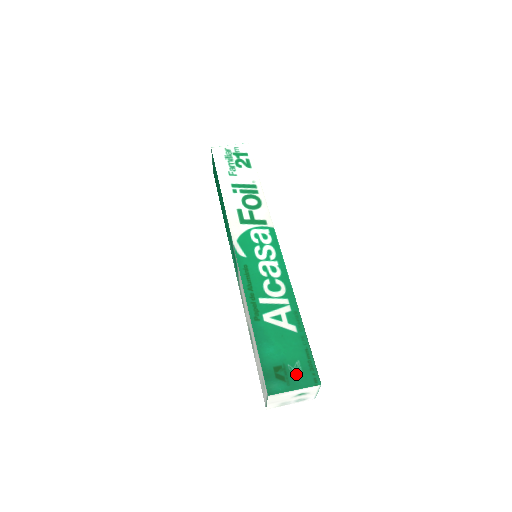
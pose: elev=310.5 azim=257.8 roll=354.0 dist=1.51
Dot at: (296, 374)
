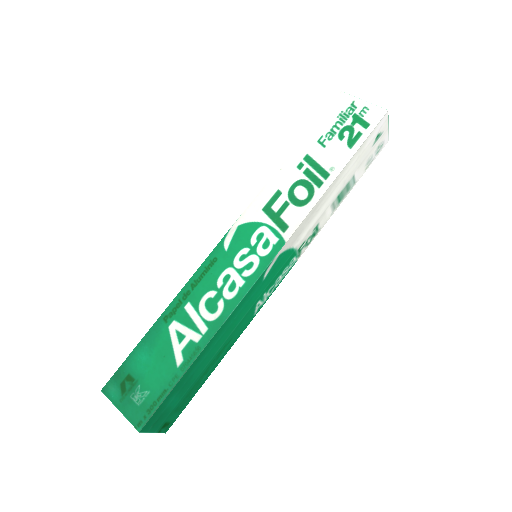
Dot at: (135, 400)
